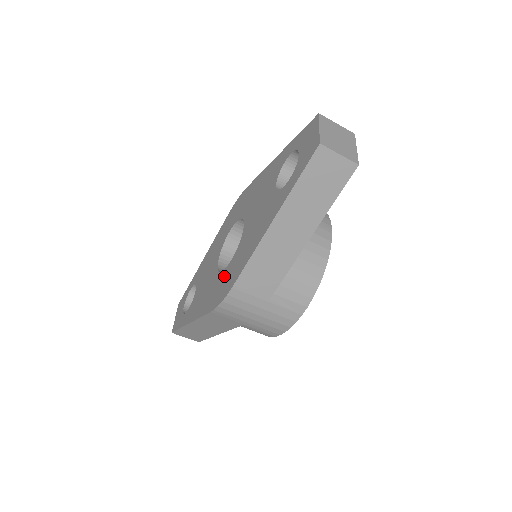
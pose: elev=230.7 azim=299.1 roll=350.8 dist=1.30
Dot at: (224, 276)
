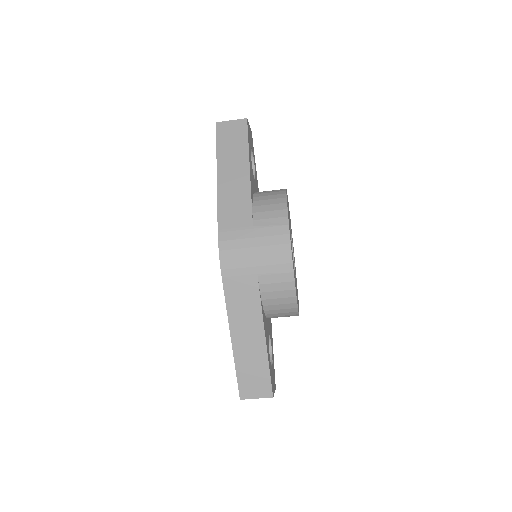
Dot at: occluded
